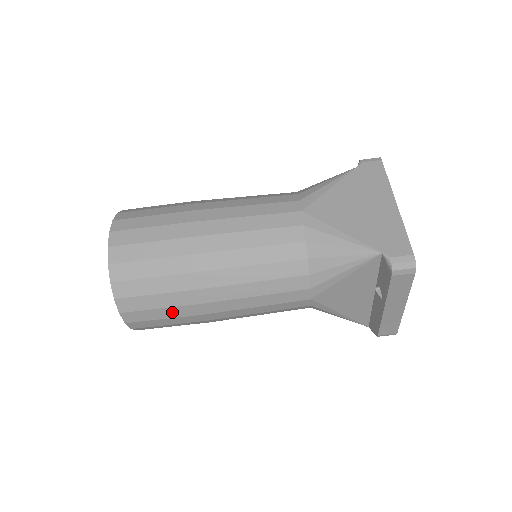
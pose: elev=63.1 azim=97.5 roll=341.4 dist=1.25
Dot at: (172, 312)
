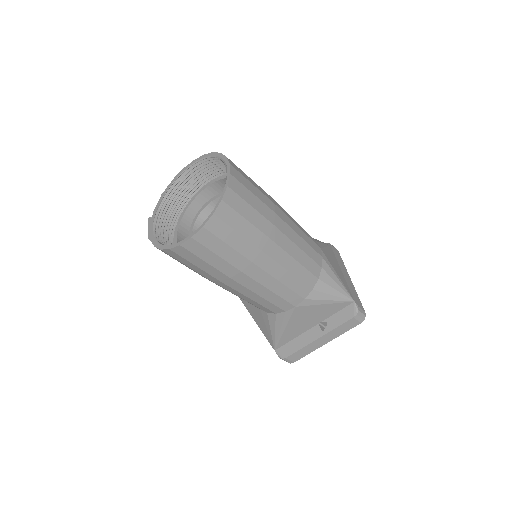
Dot at: (230, 255)
